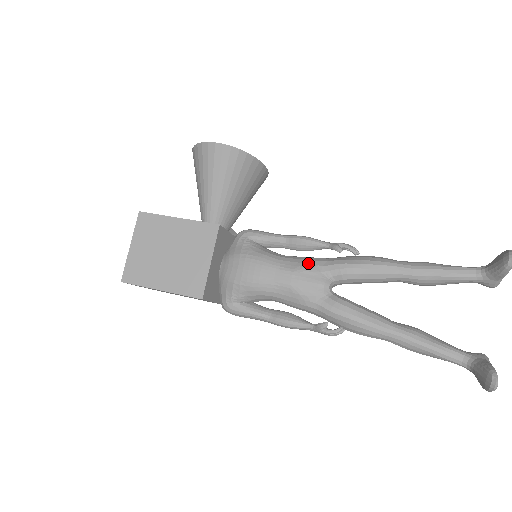
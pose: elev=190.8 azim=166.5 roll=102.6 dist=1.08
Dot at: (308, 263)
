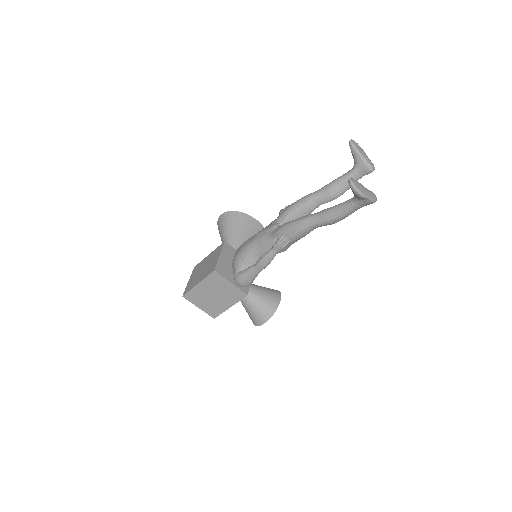
Dot at: occluded
